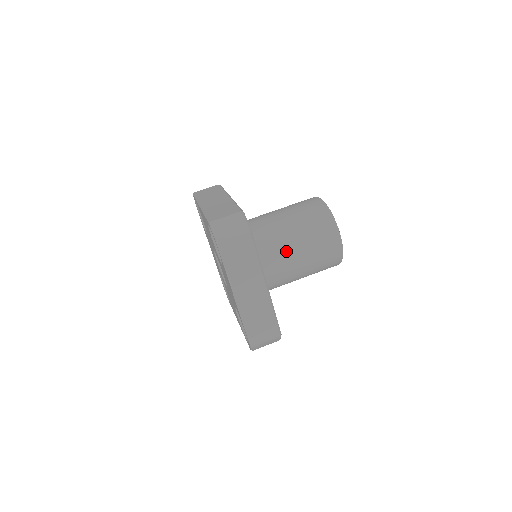
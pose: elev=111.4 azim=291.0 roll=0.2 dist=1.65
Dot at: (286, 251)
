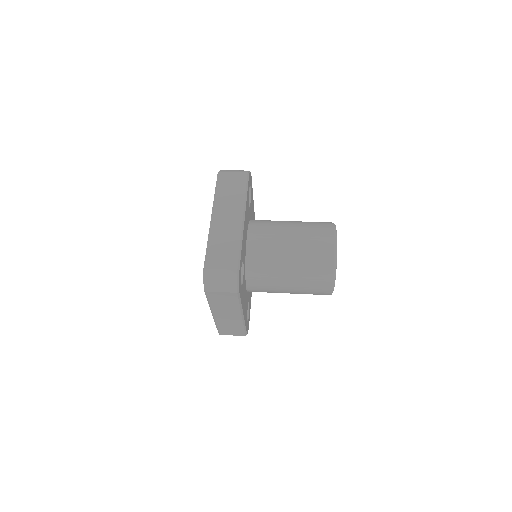
Dot at: (279, 229)
